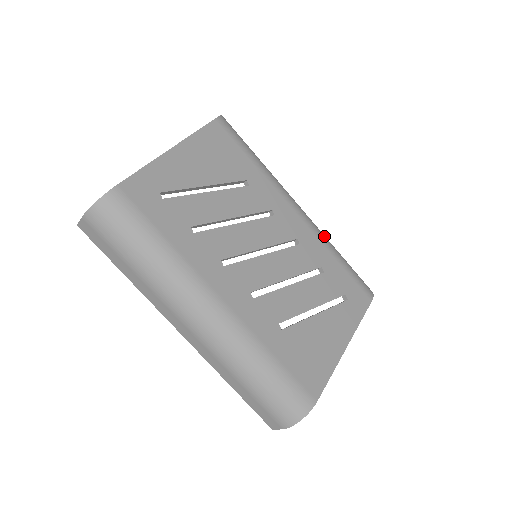
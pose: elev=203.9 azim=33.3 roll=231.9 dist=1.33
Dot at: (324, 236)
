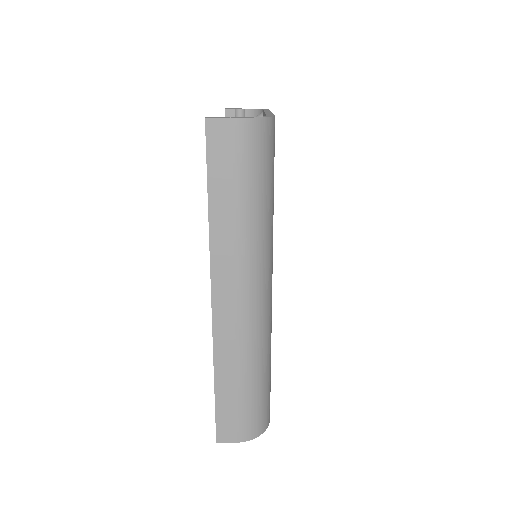
Dot at: occluded
